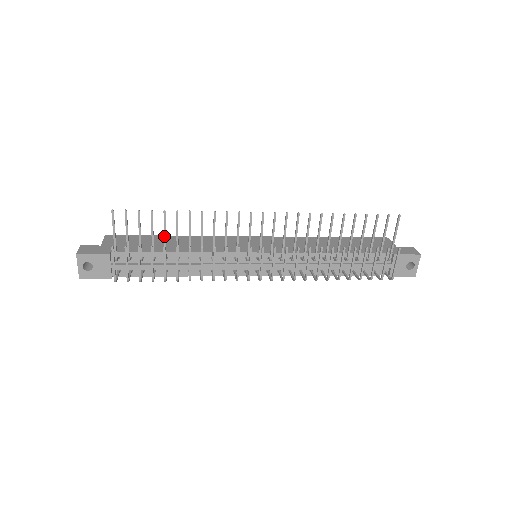
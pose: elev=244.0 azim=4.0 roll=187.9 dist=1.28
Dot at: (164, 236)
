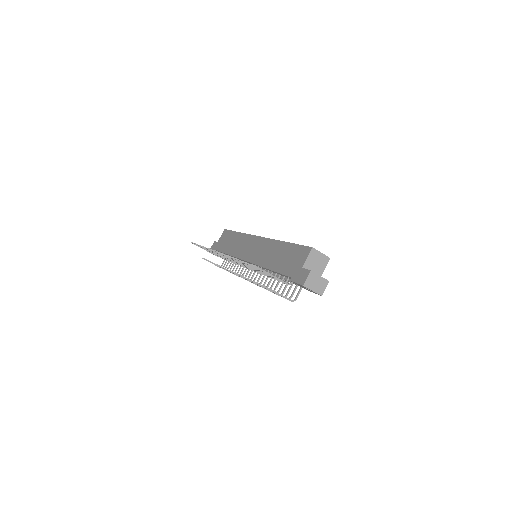
Dot at: occluded
